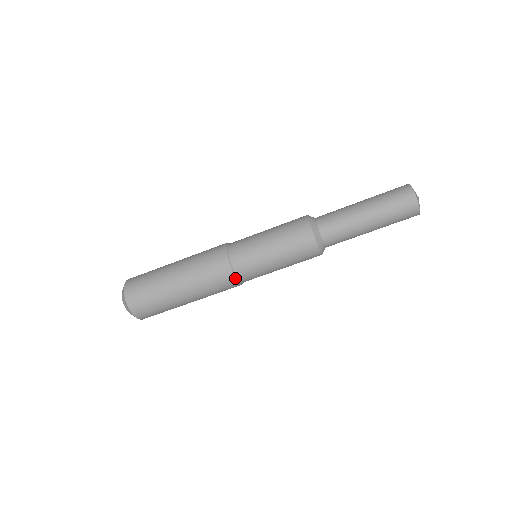
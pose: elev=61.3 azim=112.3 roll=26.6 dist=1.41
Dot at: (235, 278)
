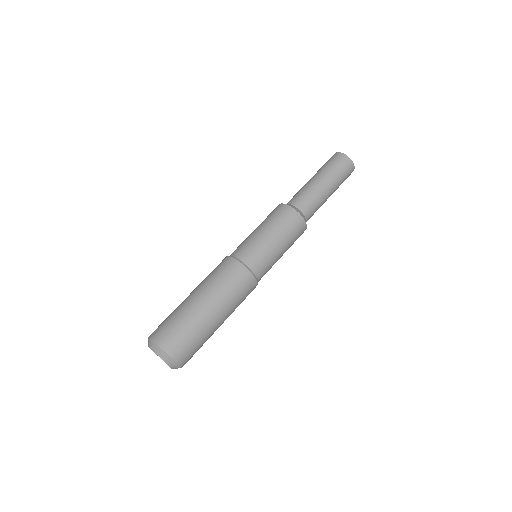
Dot at: (255, 279)
